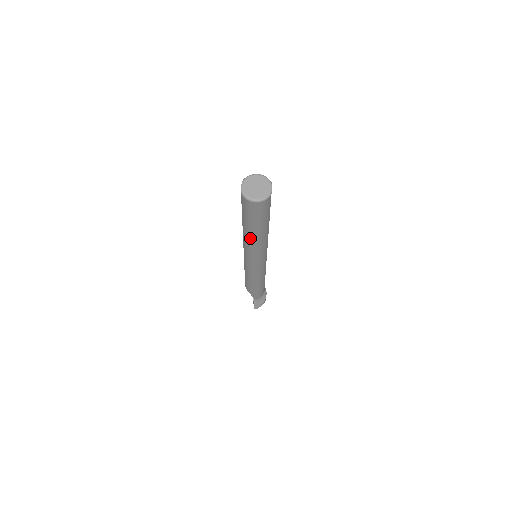
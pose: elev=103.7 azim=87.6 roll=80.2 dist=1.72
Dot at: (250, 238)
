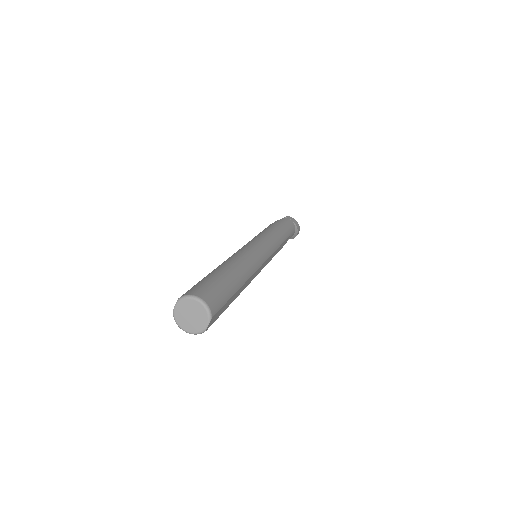
Dot at: occluded
